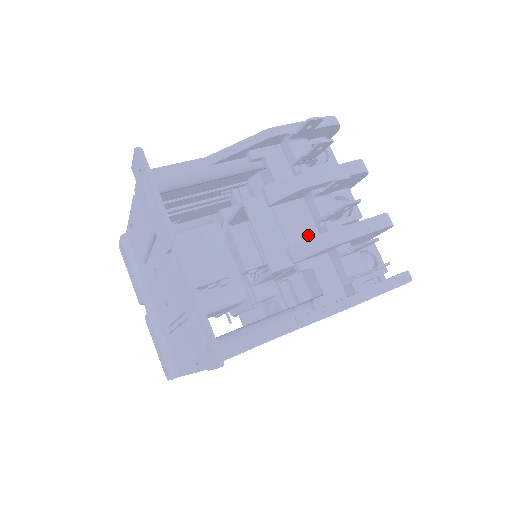
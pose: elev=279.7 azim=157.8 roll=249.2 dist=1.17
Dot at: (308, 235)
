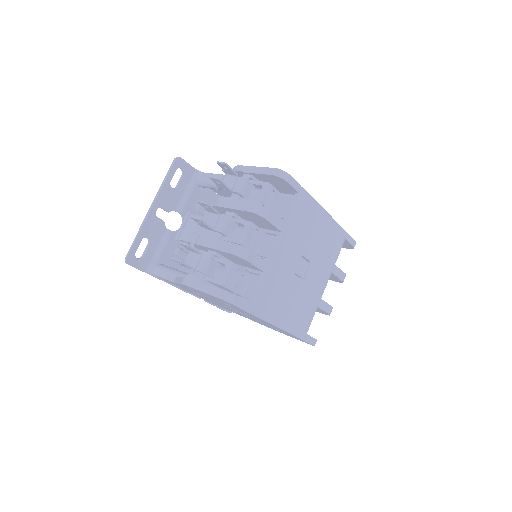
Dot at: occluded
